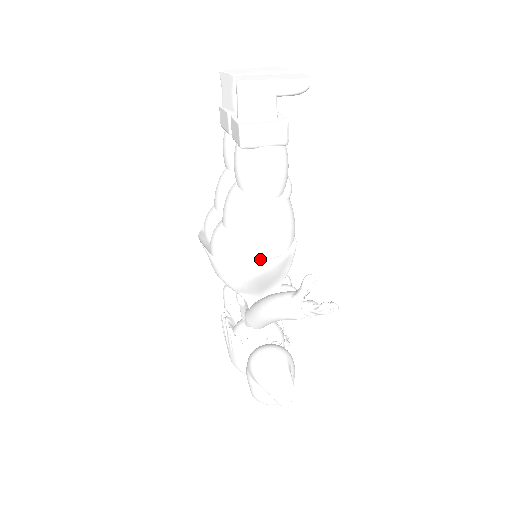
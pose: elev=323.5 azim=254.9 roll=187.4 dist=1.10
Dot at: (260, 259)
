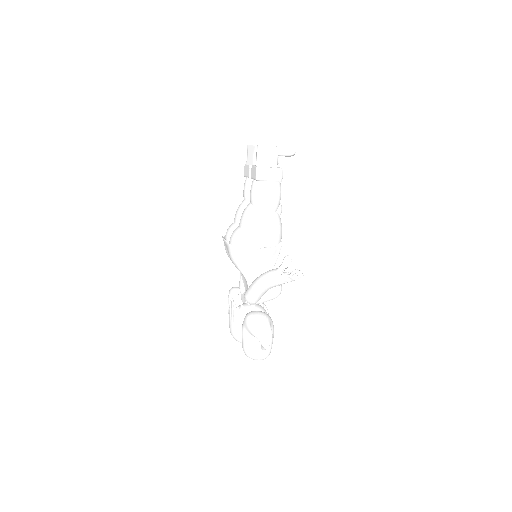
Dot at: (260, 246)
